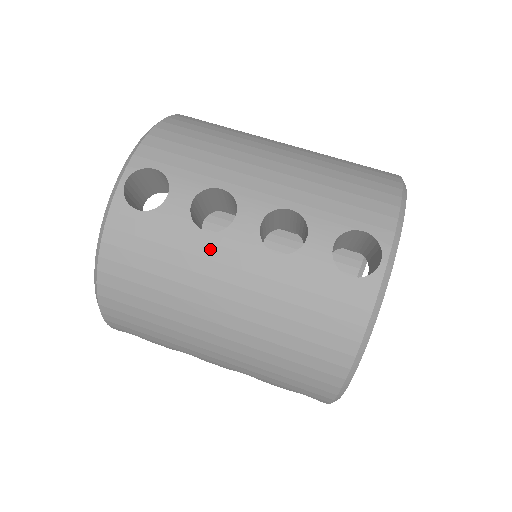
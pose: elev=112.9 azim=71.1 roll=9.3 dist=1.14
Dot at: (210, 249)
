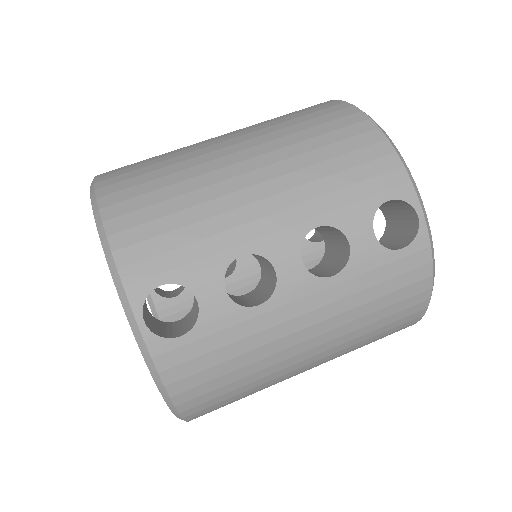
Dot at: (274, 316)
